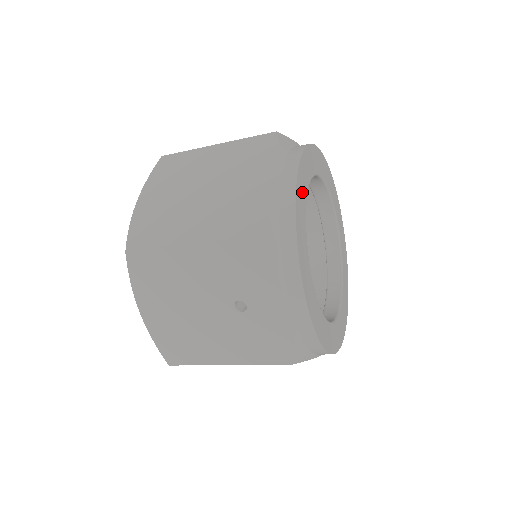
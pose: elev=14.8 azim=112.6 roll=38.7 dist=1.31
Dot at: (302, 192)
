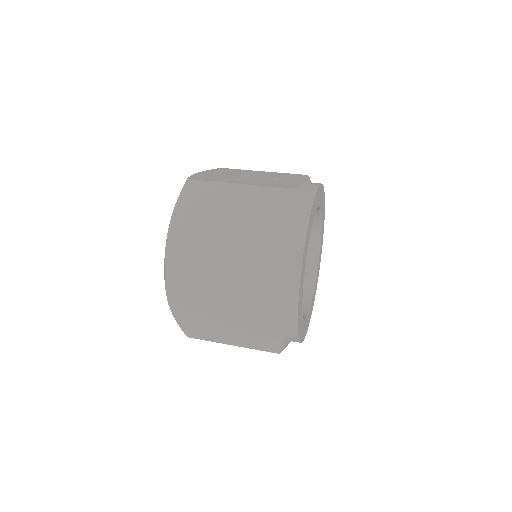
Dot at: (300, 320)
